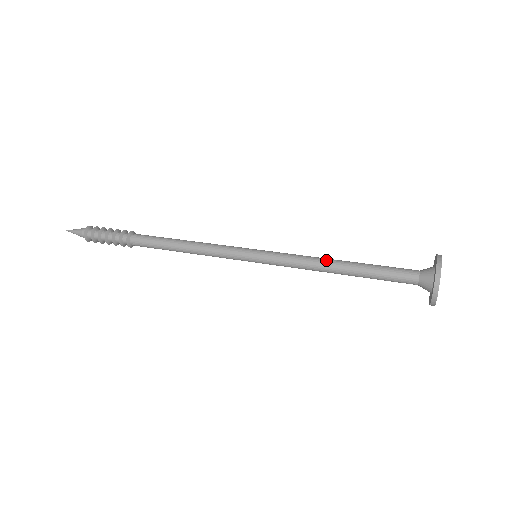
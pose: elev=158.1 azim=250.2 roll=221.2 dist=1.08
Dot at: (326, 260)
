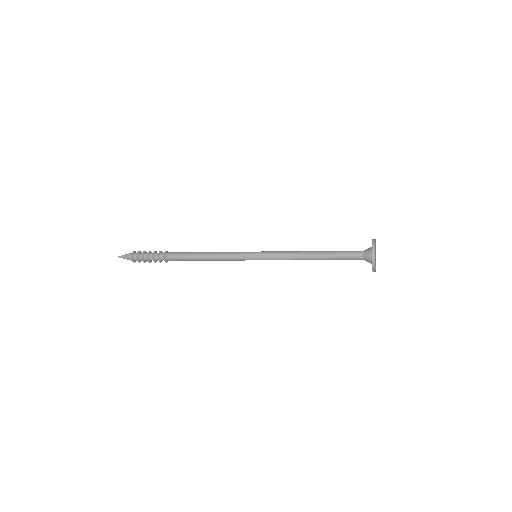
Dot at: occluded
